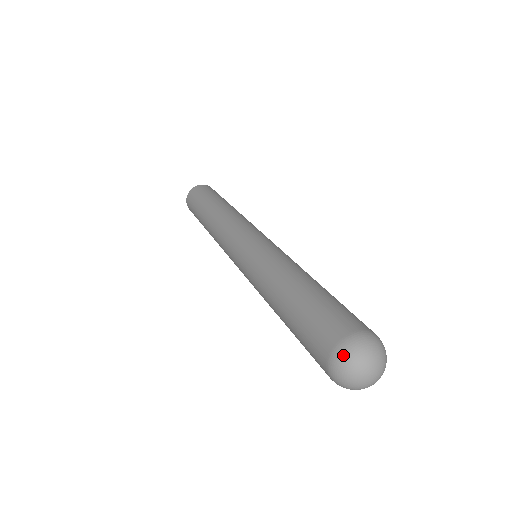
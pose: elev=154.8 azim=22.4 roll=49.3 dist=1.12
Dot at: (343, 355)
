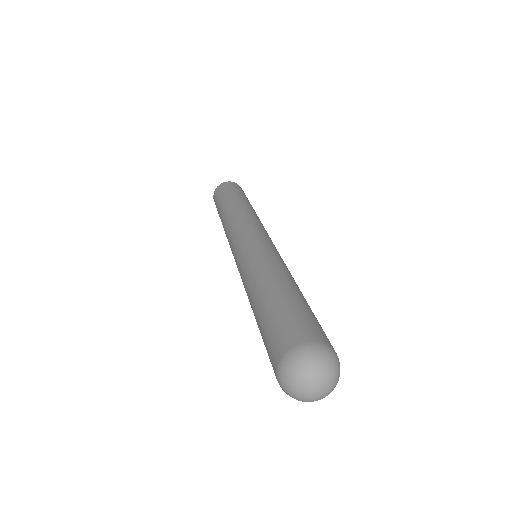
Dot at: (288, 365)
